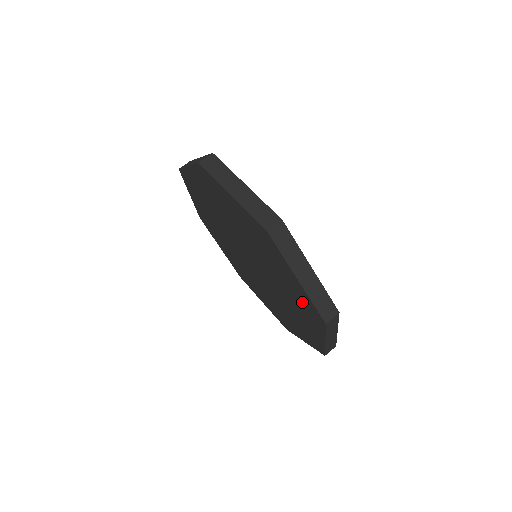
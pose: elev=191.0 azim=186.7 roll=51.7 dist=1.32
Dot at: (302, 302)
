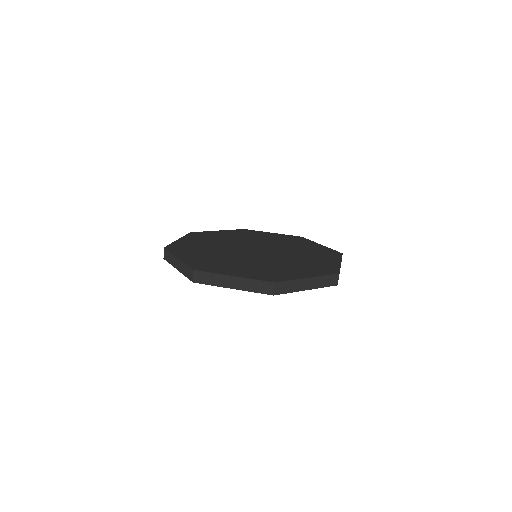
Dot at: occluded
